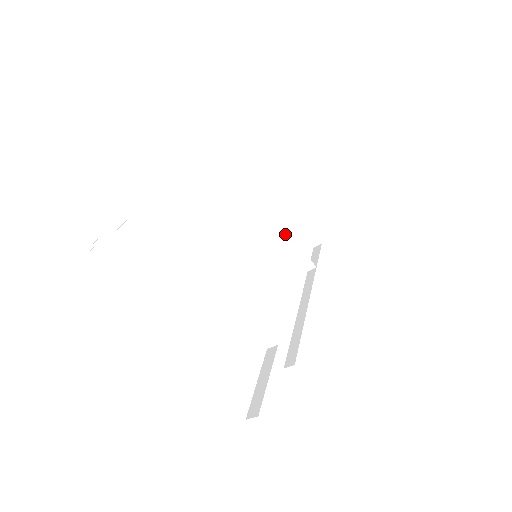
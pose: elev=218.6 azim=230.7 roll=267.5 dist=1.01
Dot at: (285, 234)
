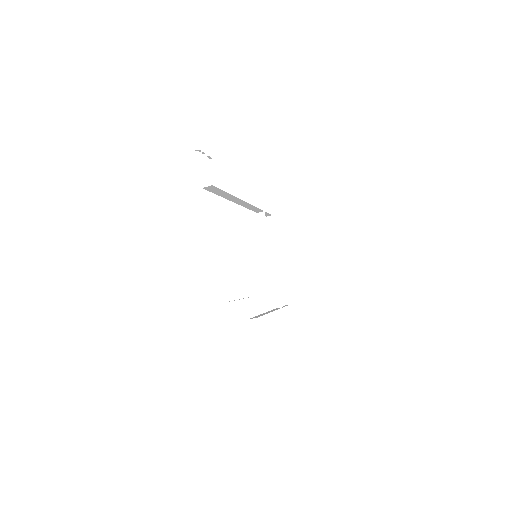
Dot at: (272, 273)
